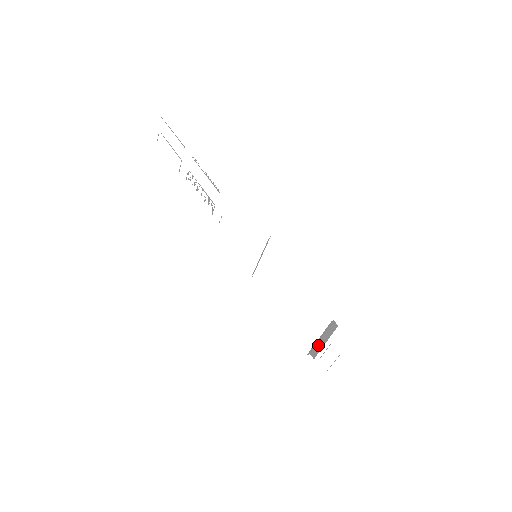
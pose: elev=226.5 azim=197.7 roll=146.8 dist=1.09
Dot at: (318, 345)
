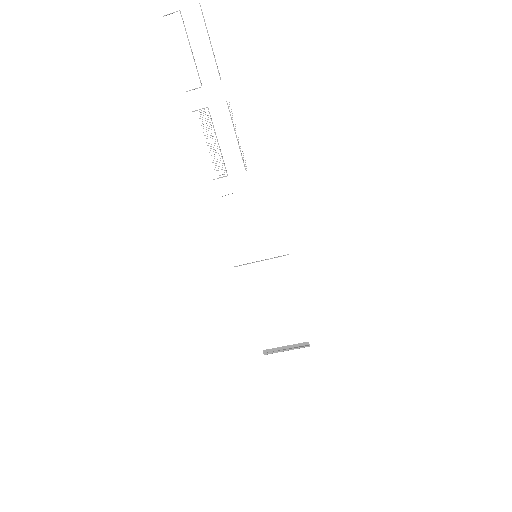
Dot at: (278, 349)
